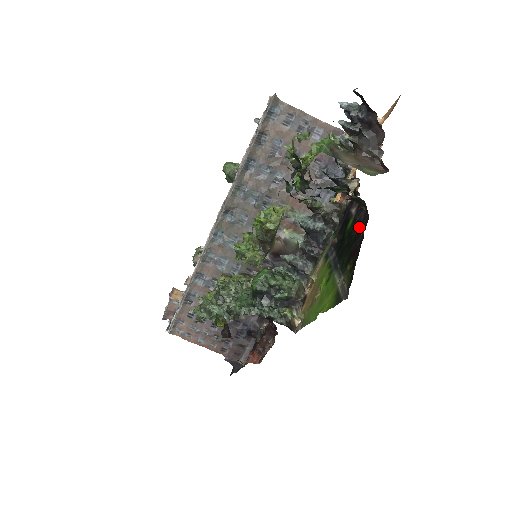
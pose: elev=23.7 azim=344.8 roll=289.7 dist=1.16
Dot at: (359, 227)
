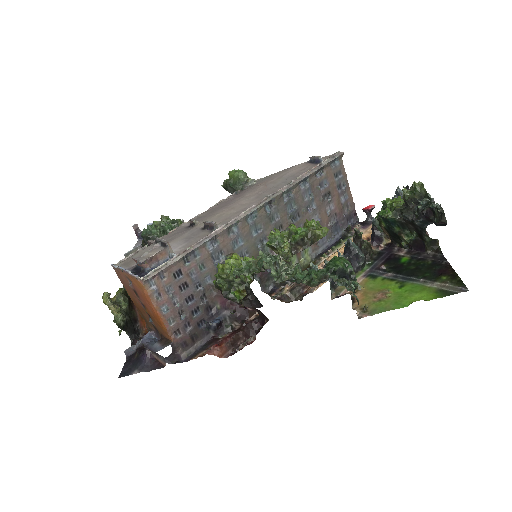
Dot at: (434, 260)
